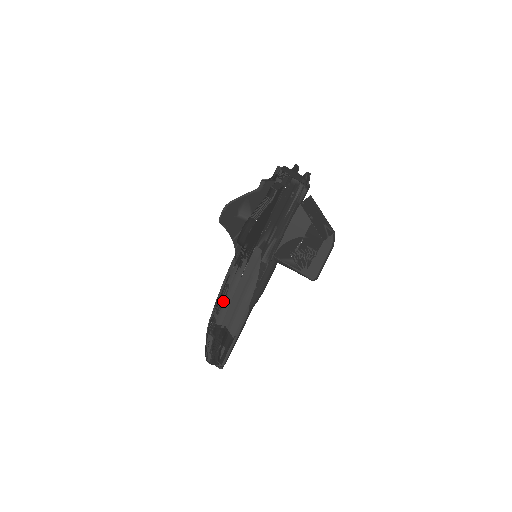
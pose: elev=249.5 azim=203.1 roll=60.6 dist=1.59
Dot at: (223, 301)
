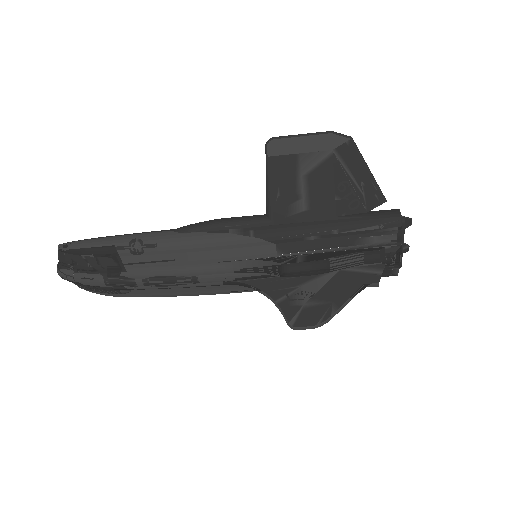
Dot at: (171, 285)
